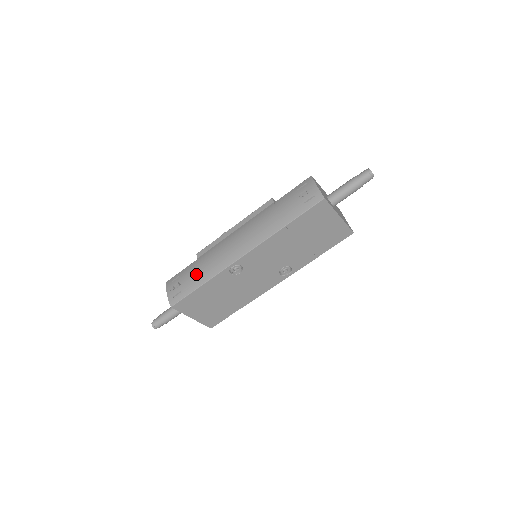
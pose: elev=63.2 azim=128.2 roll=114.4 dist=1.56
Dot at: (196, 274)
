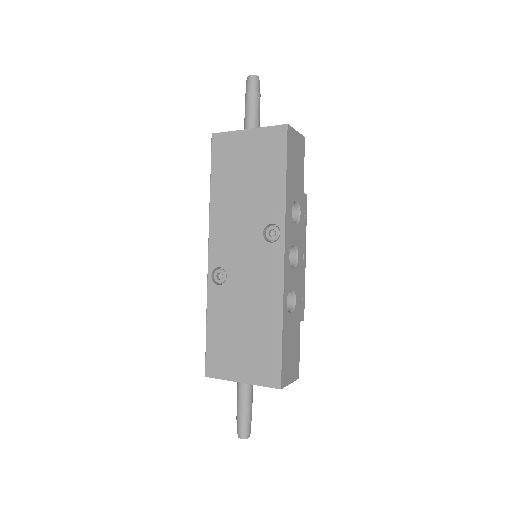
Dot at: occluded
